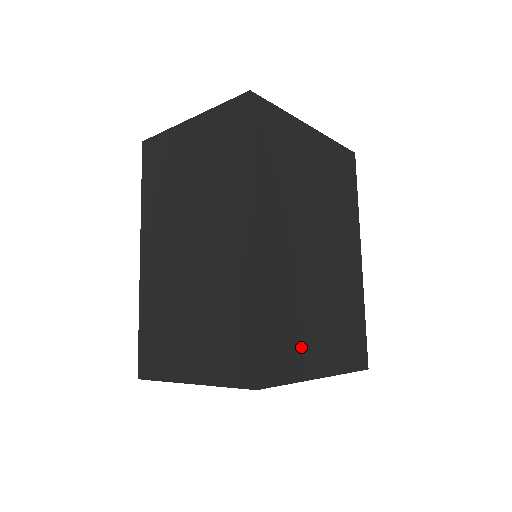
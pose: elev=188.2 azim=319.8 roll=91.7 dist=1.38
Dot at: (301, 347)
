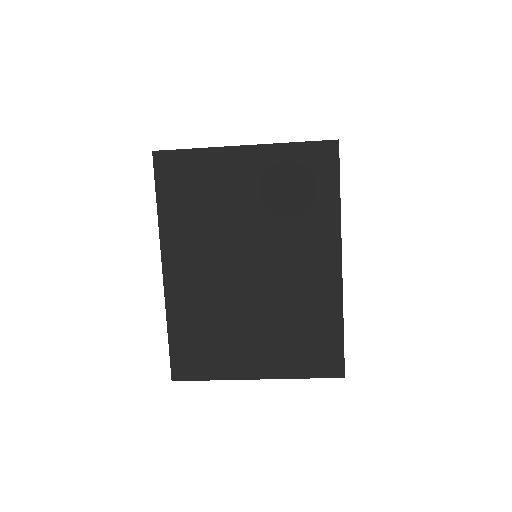
Dot at: (226, 354)
